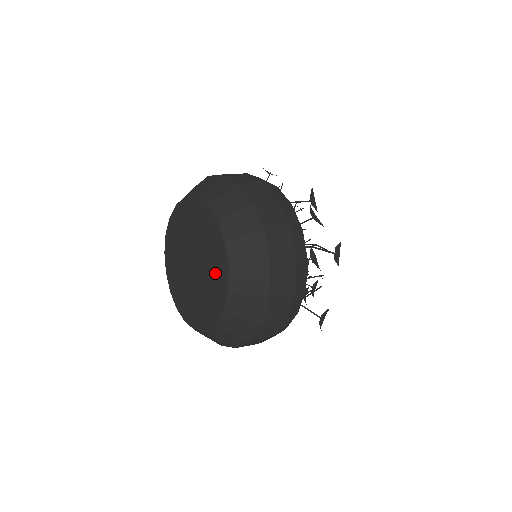
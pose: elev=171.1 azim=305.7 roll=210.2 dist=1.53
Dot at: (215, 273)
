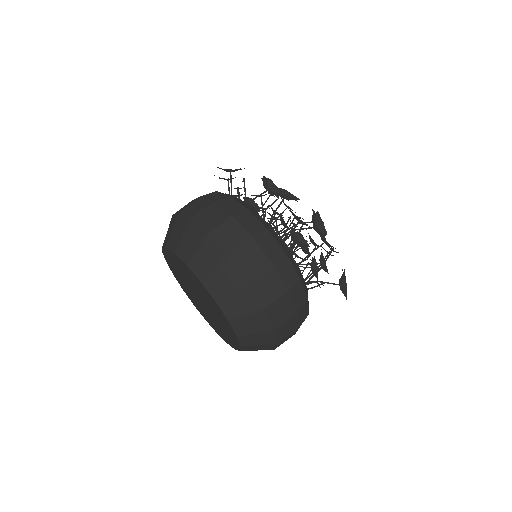
Dot at: (213, 307)
